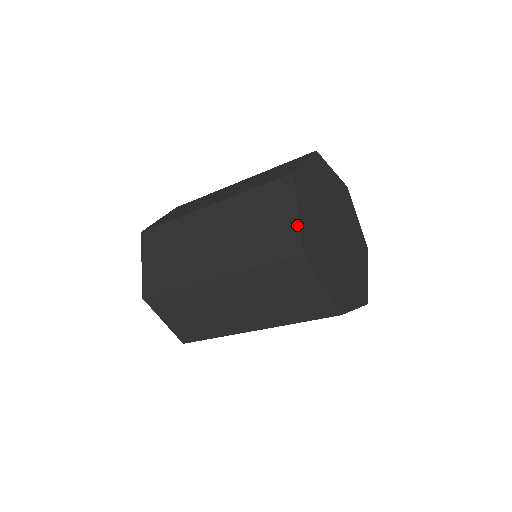
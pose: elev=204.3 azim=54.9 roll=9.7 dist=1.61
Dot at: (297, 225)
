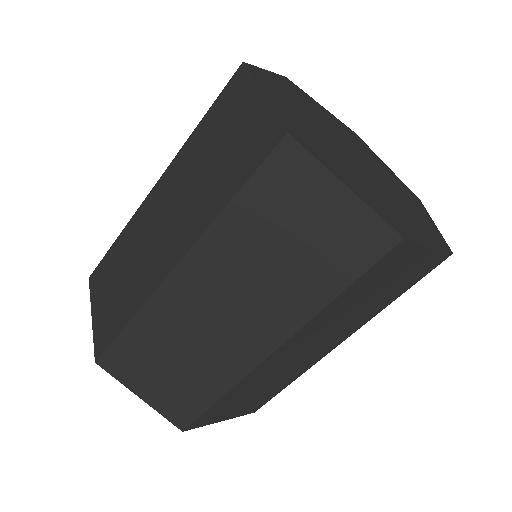
Dot at: occluded
